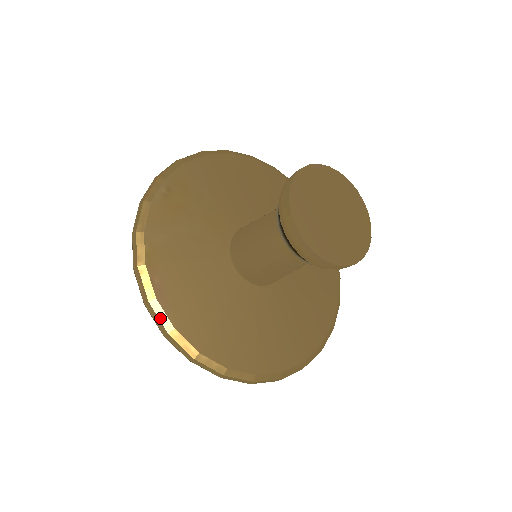
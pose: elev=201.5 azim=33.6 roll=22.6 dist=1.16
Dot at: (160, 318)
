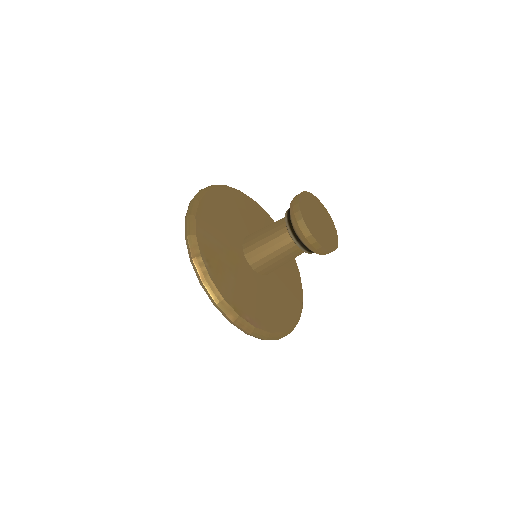
Dot at: (261, 334)
